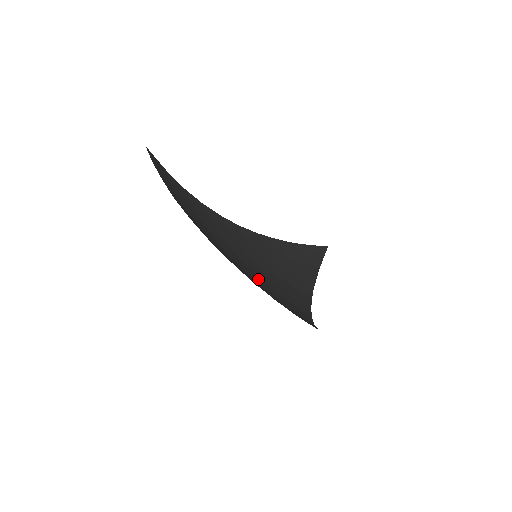
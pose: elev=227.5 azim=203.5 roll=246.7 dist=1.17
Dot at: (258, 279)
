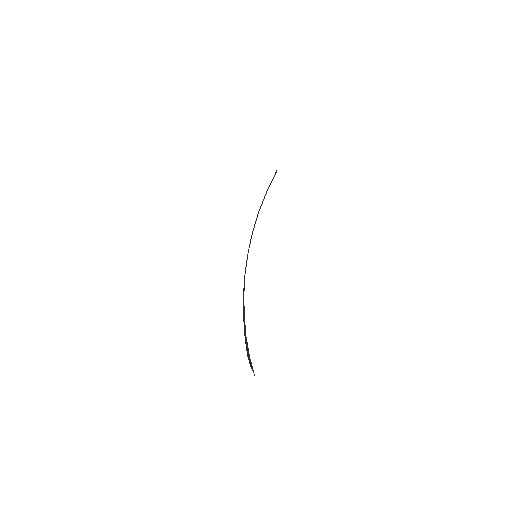
Dot at: occluded
